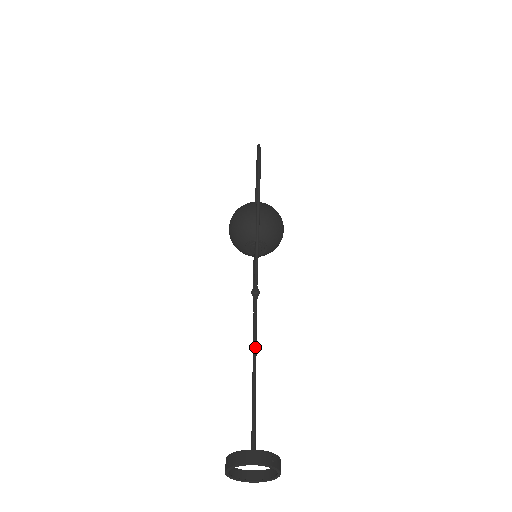
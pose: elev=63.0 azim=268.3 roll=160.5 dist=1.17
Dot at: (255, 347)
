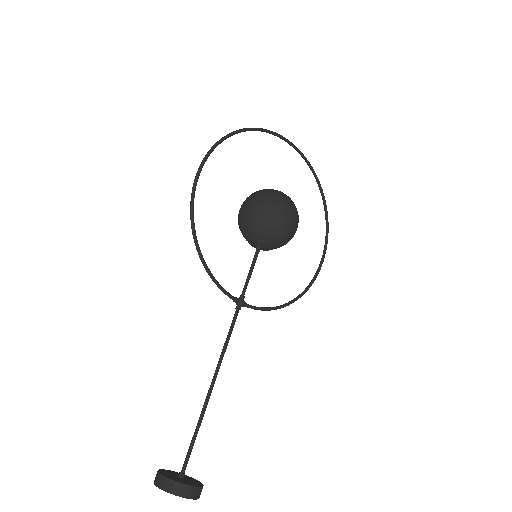
Dot at: (217, 367)
